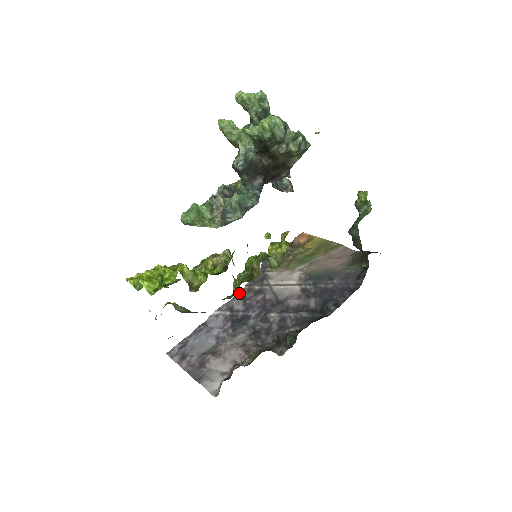
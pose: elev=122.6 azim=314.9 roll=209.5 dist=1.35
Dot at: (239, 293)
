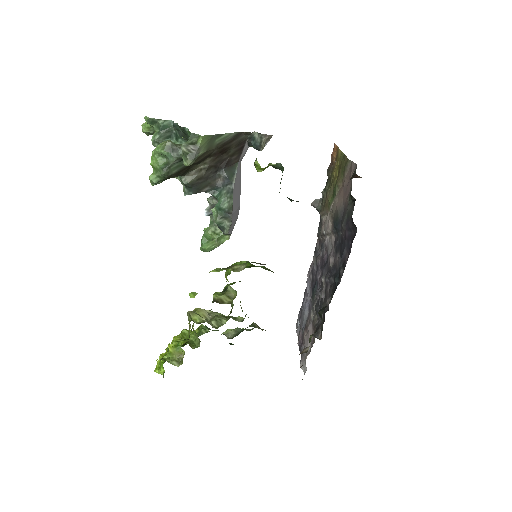
Dot at: (315, 248)
